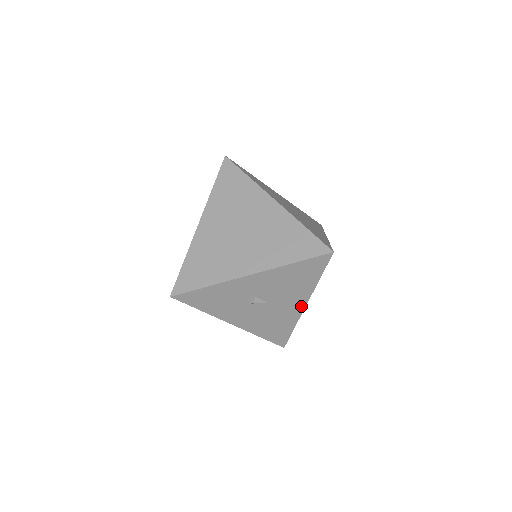
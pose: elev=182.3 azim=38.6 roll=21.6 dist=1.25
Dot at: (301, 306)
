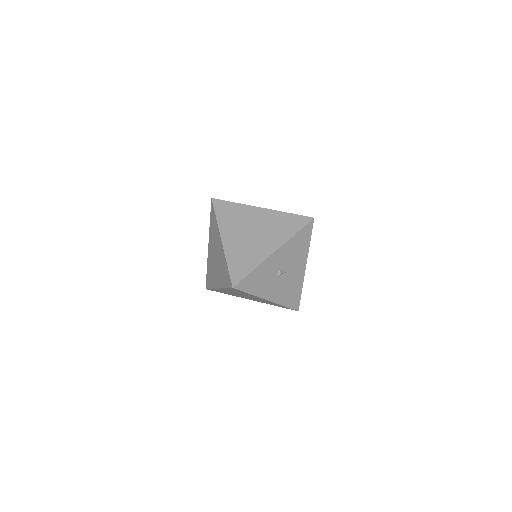
Dot at: (303, 268)
